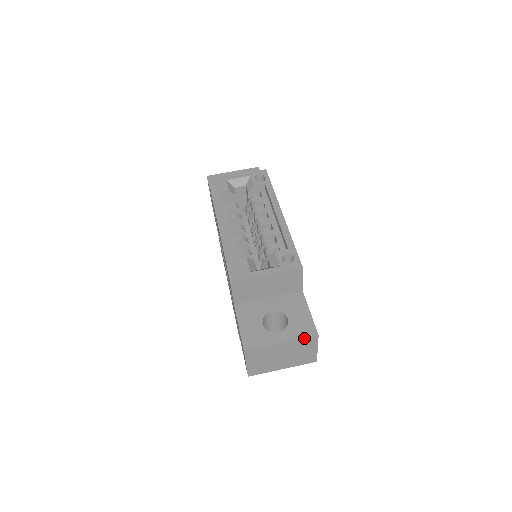
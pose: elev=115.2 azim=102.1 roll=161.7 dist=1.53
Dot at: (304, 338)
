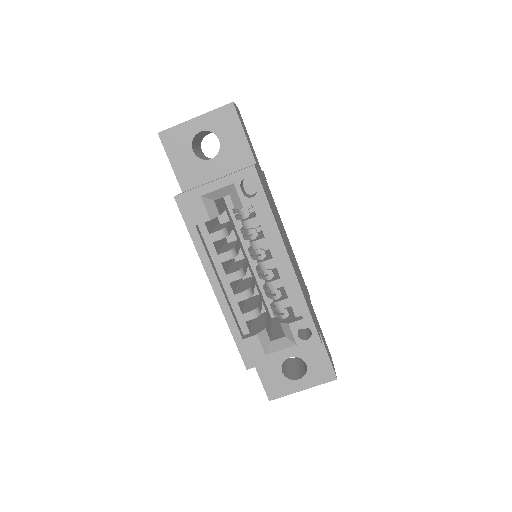
Dot at: occluded
